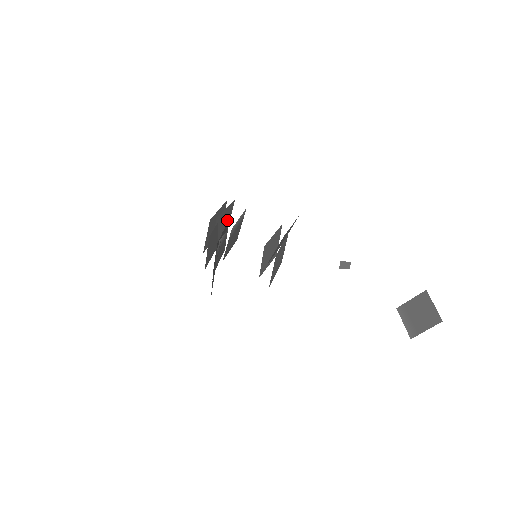
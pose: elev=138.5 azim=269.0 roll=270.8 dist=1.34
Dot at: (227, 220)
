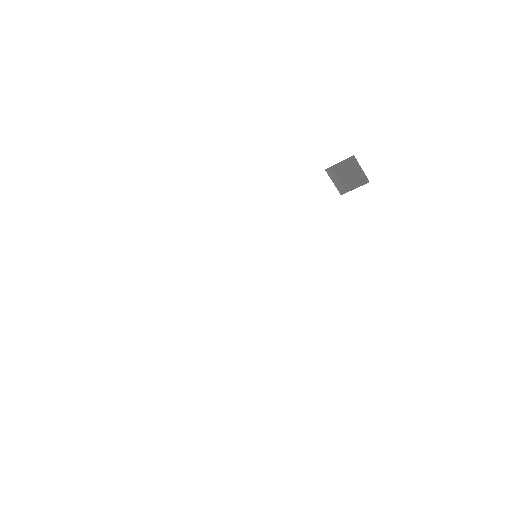
Dot at: occluded
